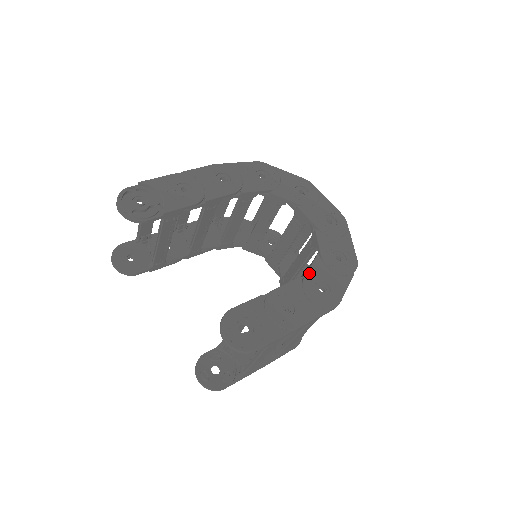
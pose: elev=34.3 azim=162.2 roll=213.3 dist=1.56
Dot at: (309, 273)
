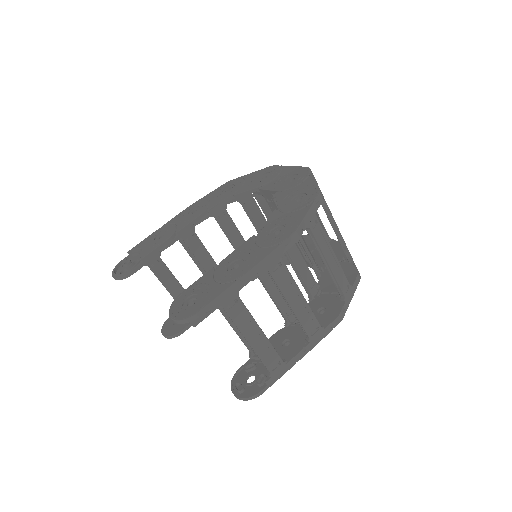
Dot at: (263, 227)
